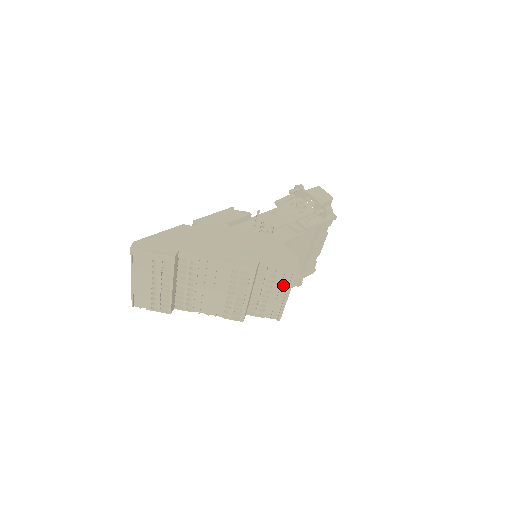
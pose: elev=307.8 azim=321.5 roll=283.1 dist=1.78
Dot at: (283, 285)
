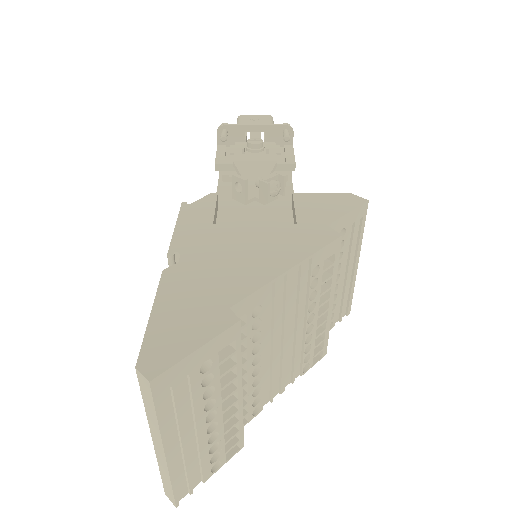
Dot at: (350, 250)
